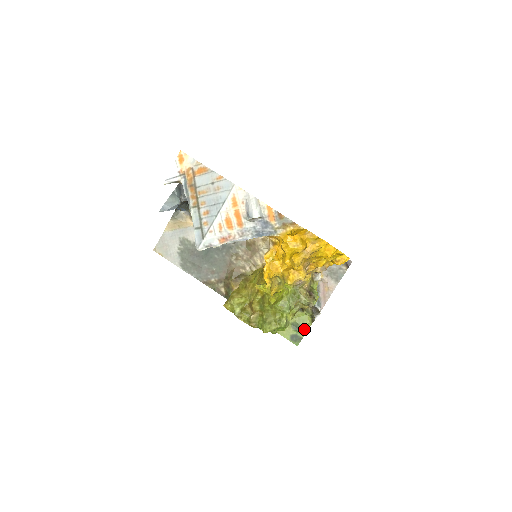
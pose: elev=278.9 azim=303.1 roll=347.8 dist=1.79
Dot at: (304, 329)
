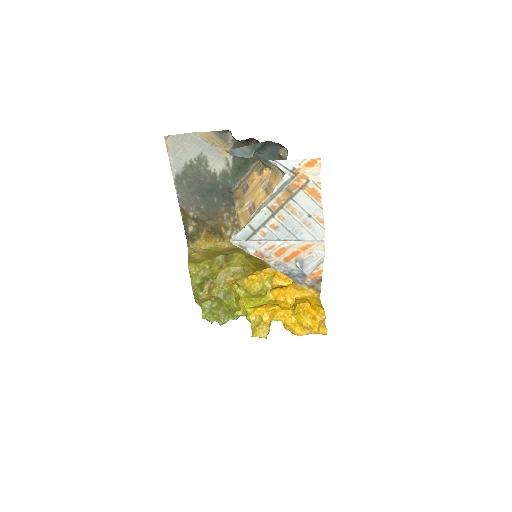
Dot at: occluded
